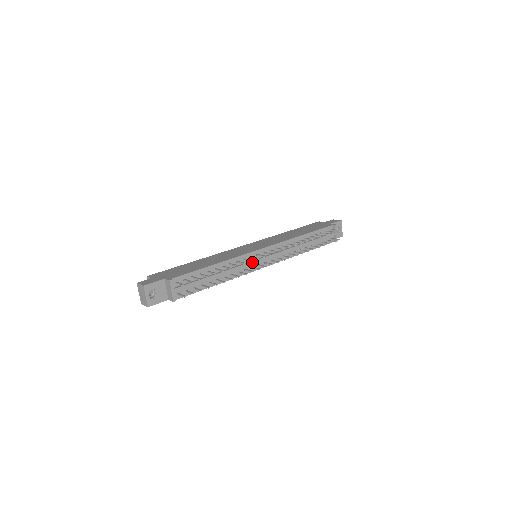
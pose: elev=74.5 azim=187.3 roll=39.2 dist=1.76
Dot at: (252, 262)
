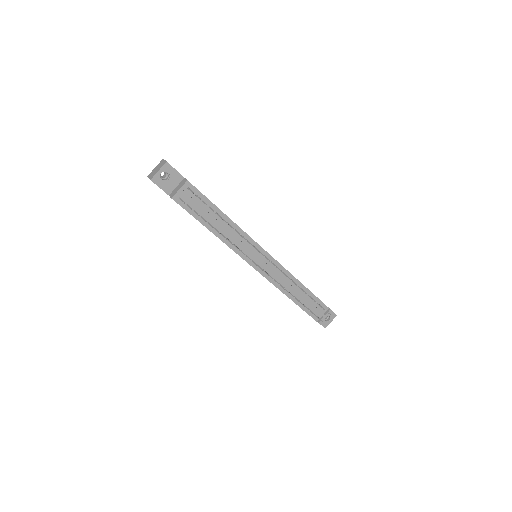
Dot at: (251, 251)
